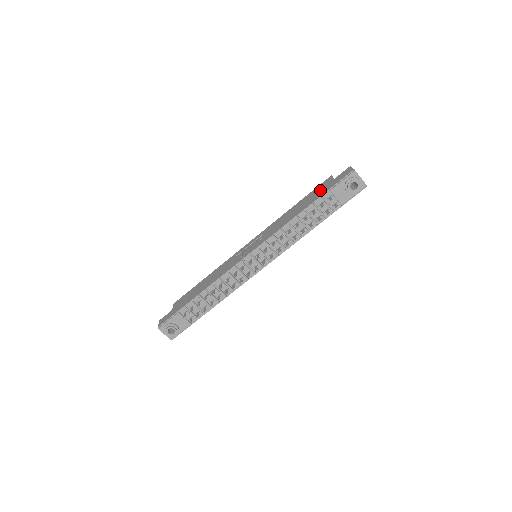
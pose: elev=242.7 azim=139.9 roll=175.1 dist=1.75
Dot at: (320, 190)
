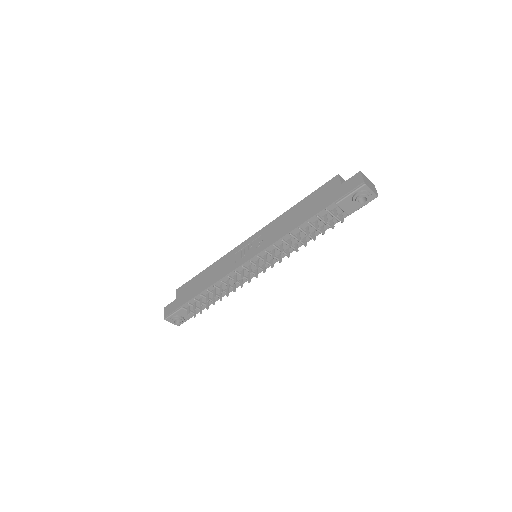
Dot at: (324, 196)
